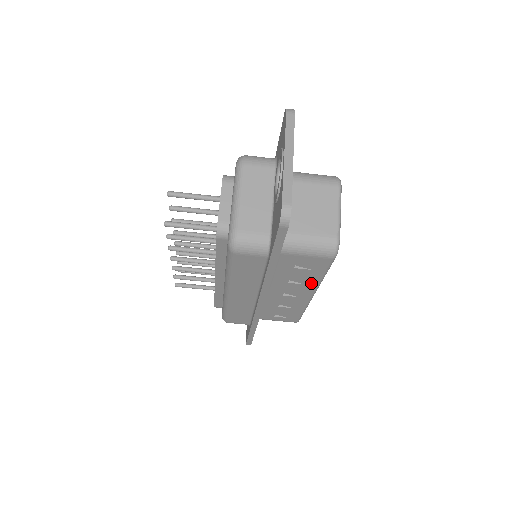
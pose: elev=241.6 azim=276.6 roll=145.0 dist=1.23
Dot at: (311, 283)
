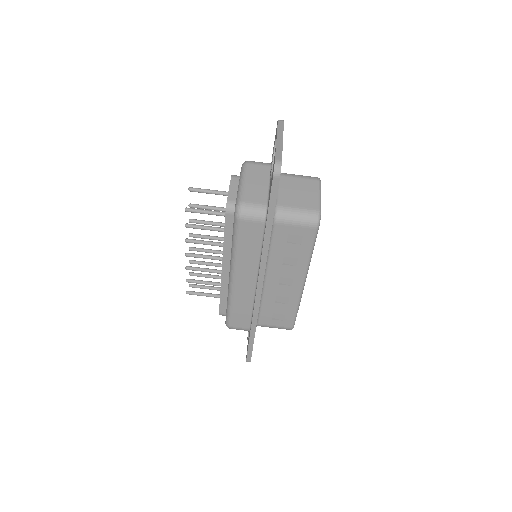
Dot at: (301, 264)
